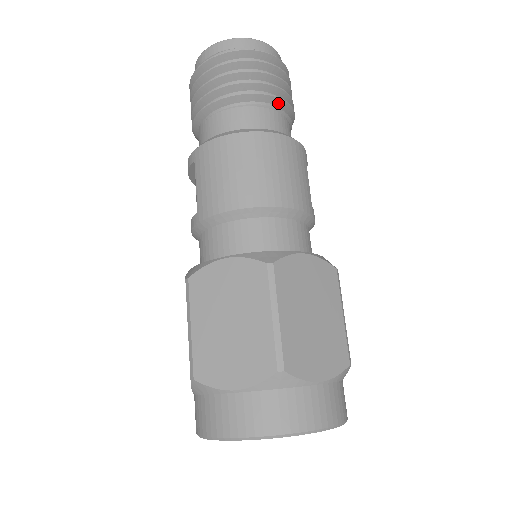
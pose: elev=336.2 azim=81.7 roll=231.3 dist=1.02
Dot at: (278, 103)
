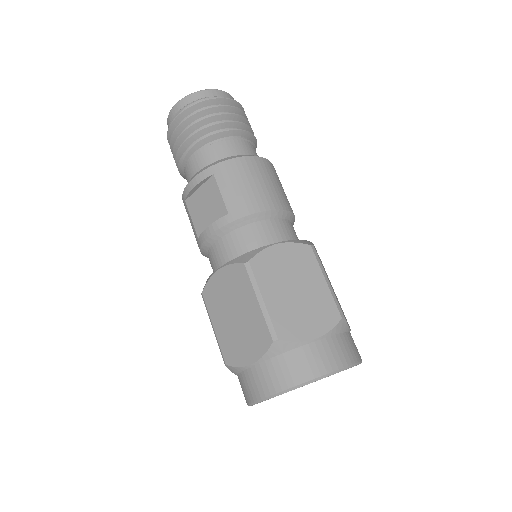
Dot at: (254, 143)
